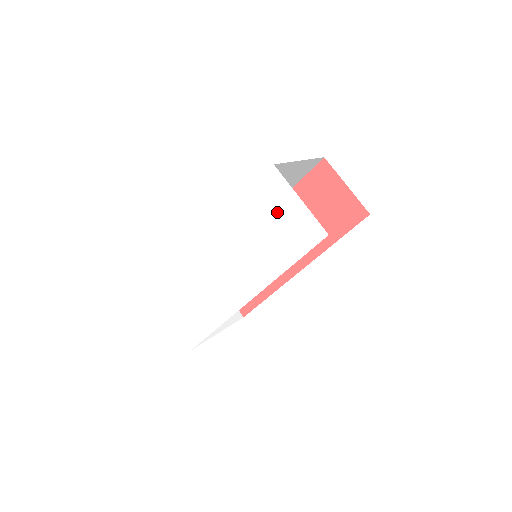
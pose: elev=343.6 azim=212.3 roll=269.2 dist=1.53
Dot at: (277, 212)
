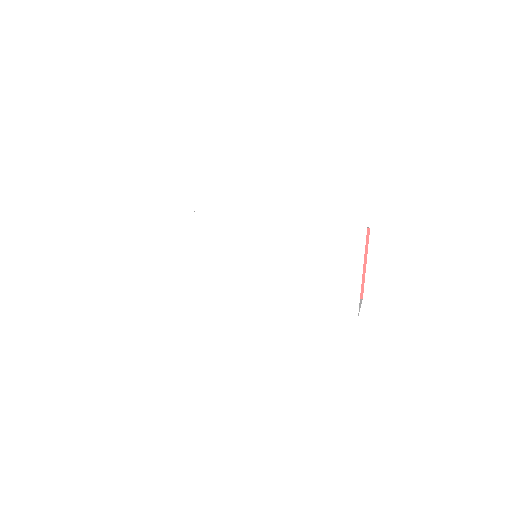
Dot at: (333, 262)
